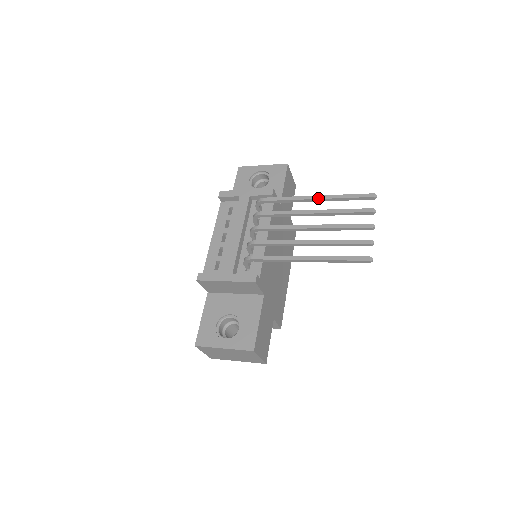
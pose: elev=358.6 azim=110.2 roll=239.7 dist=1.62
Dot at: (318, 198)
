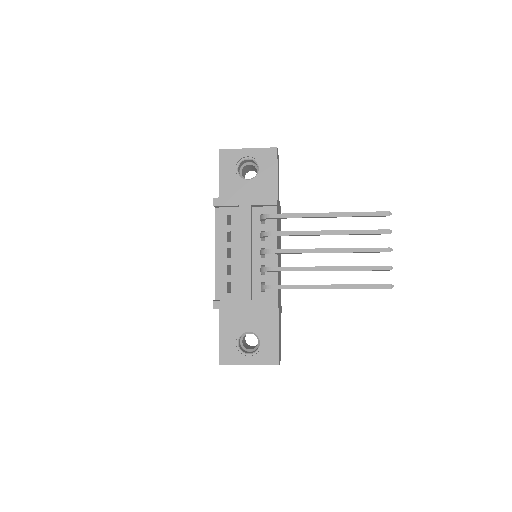
Dot at: (332, 216)
